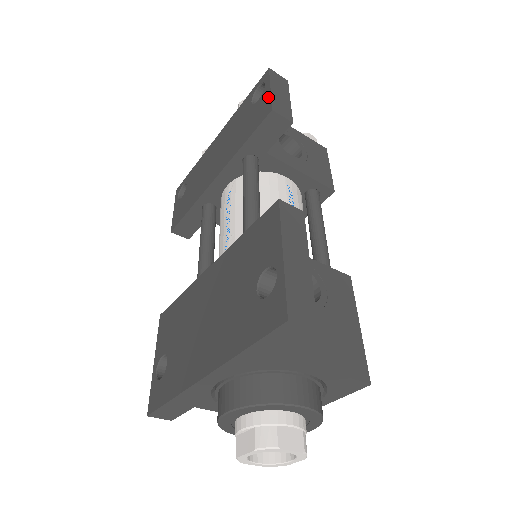
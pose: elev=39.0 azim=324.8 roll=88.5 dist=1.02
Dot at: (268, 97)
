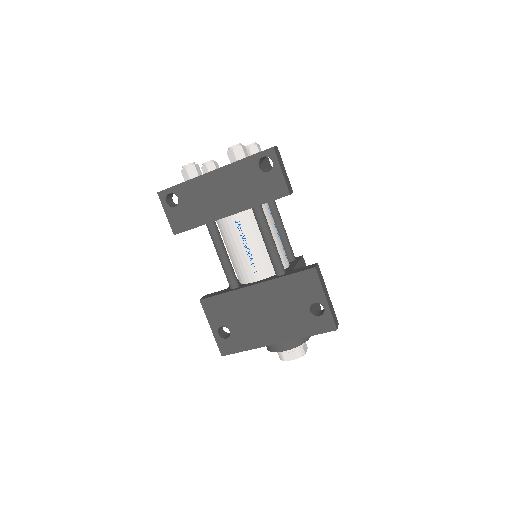
Dot at: (282, 179)
